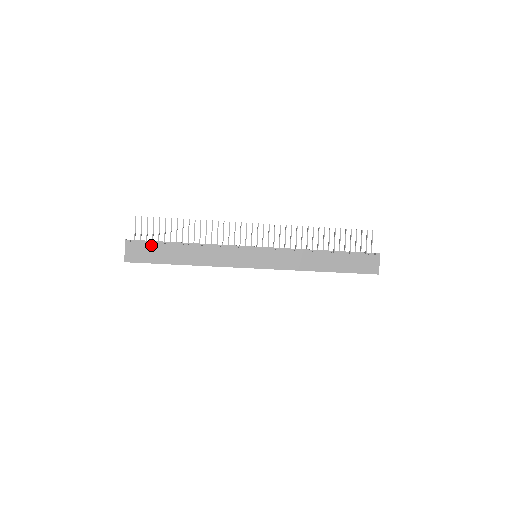
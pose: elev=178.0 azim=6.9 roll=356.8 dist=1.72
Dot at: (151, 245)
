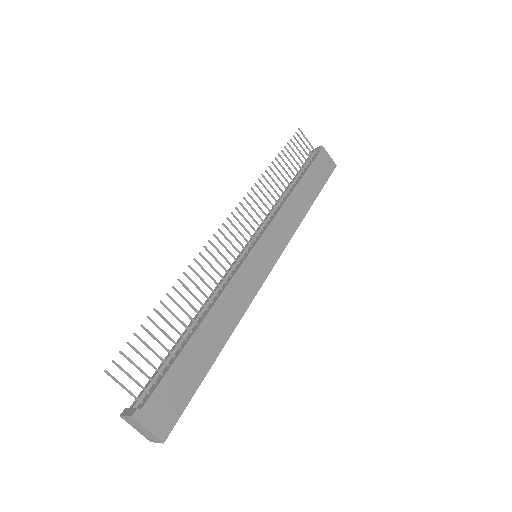
Dot at: (167, 379)
